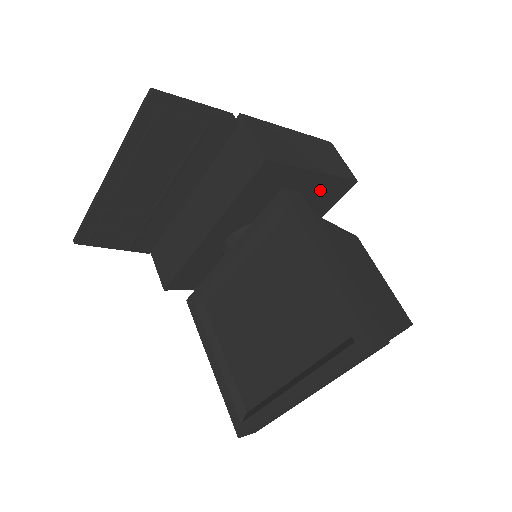
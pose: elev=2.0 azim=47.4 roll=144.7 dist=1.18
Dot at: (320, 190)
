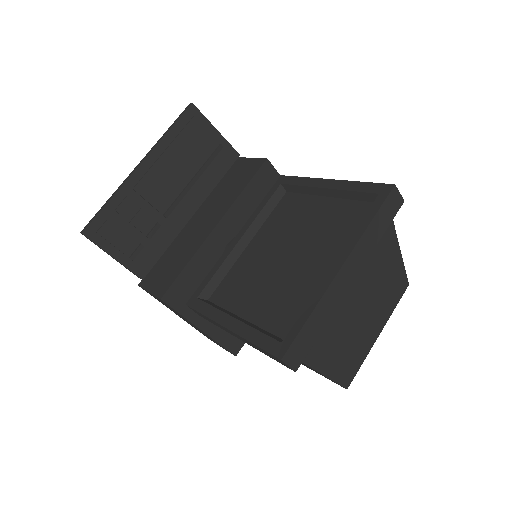
Dot at: occluded
